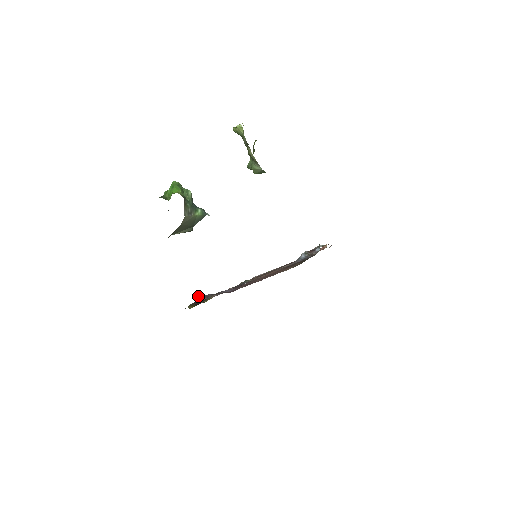
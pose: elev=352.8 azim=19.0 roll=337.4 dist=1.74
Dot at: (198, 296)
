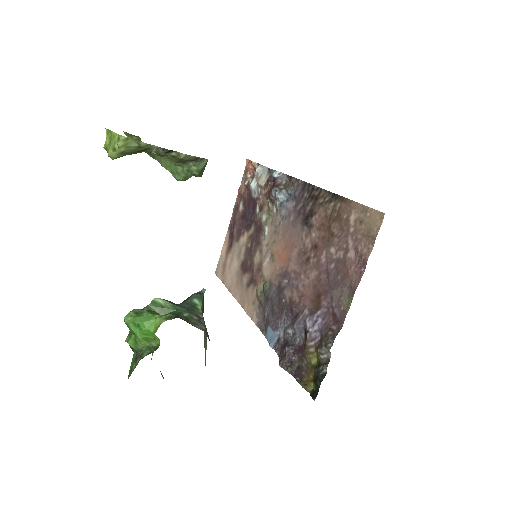
Dot at: (282, 367)
